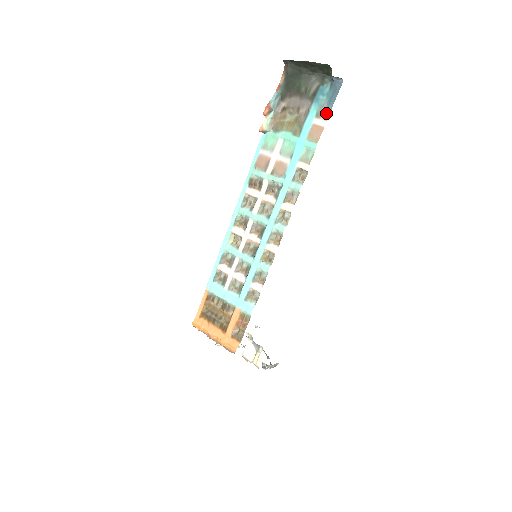
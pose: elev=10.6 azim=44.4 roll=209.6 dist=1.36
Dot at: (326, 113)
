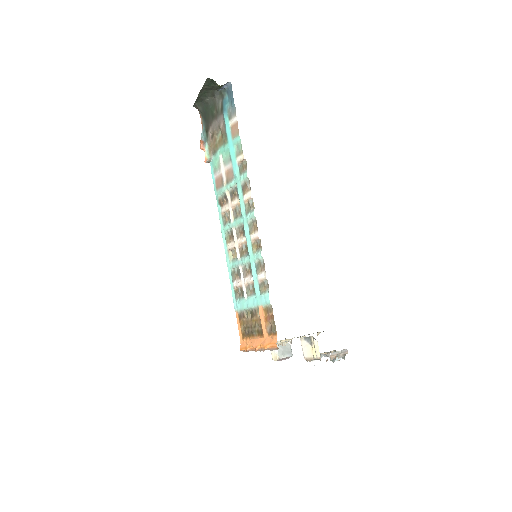
Dot at: (233, 112)
